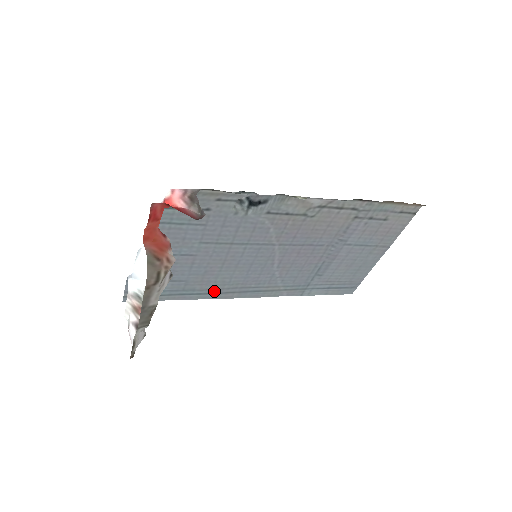
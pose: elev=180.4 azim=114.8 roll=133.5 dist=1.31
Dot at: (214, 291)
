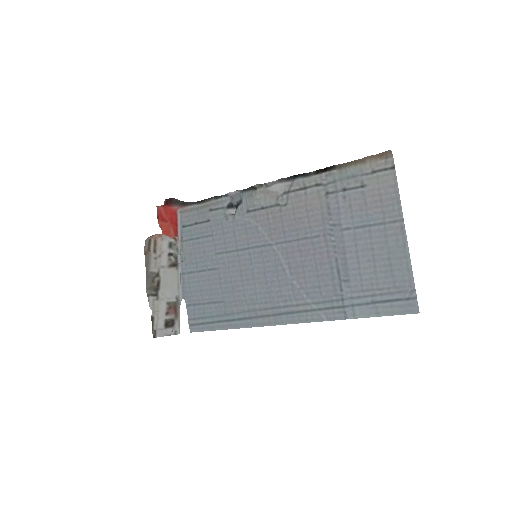
Dot at: (250, 314)
